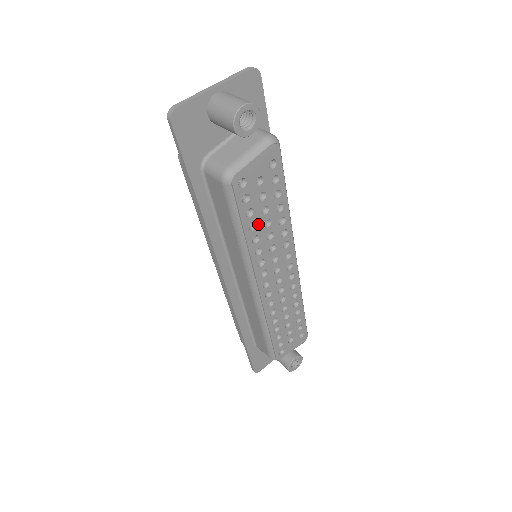
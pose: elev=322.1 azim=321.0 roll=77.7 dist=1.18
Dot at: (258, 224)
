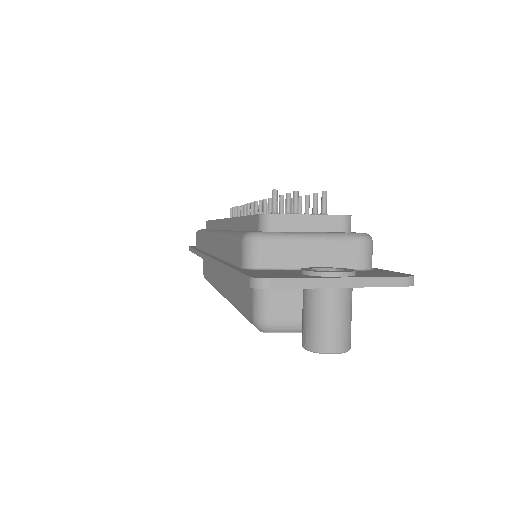
Dot at: occluded
